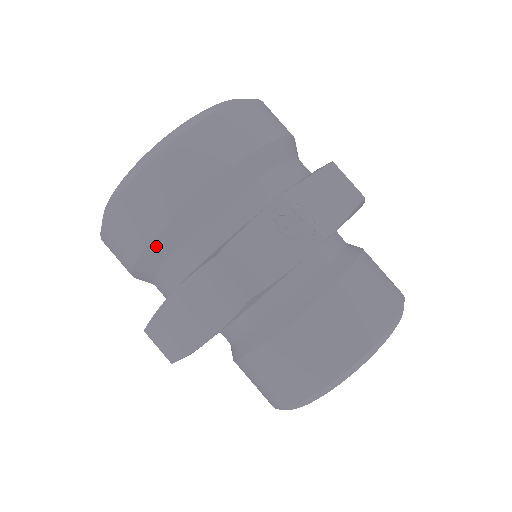
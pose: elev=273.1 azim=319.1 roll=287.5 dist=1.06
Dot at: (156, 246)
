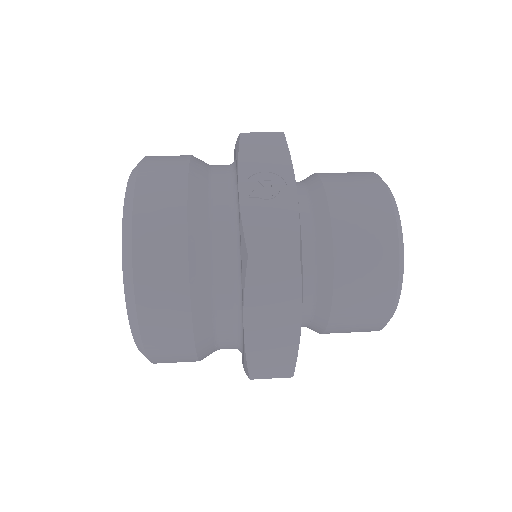
Dot at: (197, 306)
